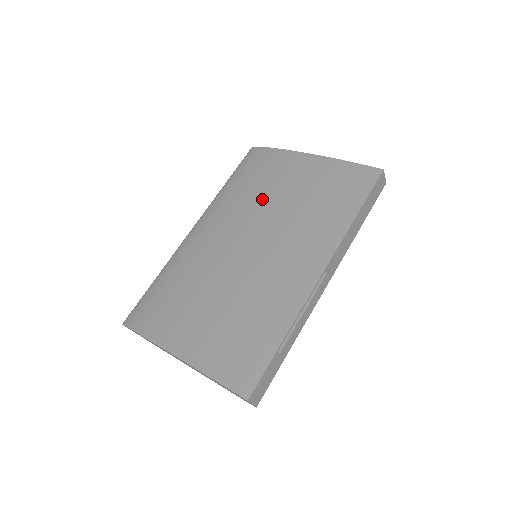
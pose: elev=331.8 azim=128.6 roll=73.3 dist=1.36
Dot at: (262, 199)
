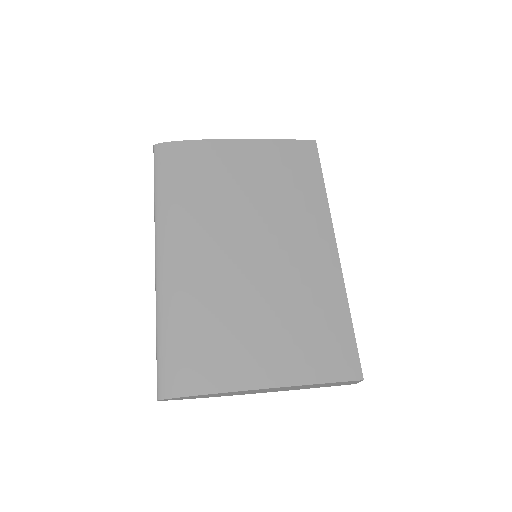
Dot at: (225, 197)
